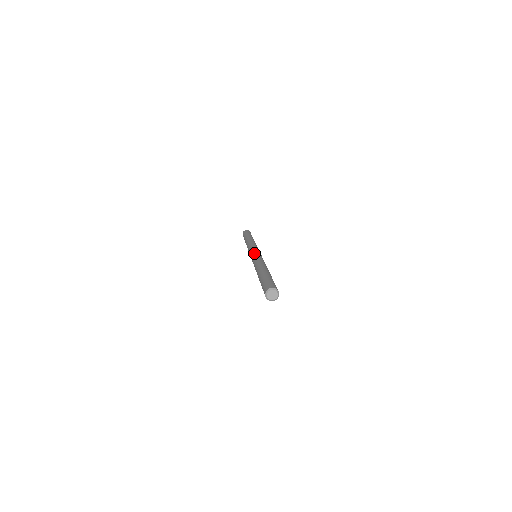
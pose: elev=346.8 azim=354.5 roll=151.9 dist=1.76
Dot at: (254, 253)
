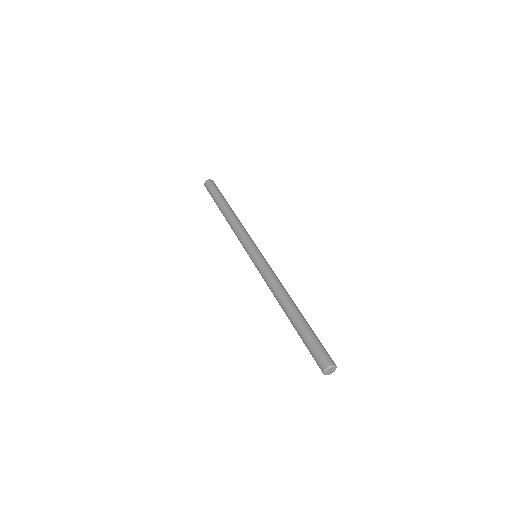
Dot at: (262, 257)
